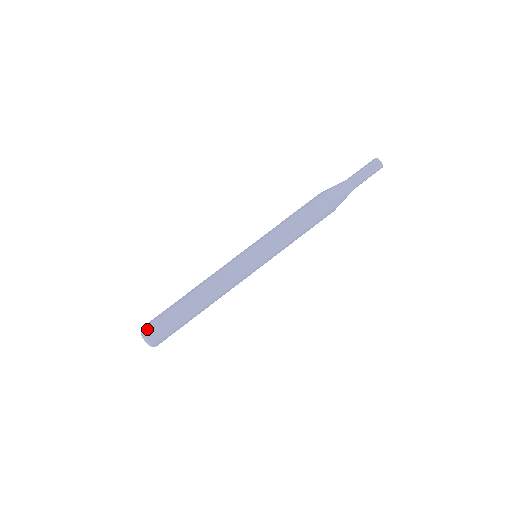
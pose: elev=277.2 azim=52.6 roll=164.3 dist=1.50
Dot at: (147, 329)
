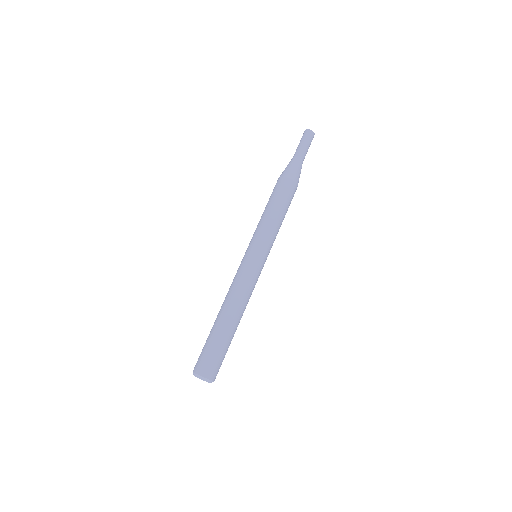
Dot at: (195, 366)
